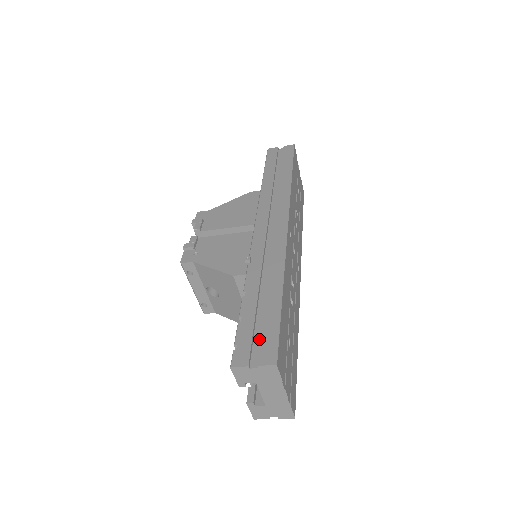
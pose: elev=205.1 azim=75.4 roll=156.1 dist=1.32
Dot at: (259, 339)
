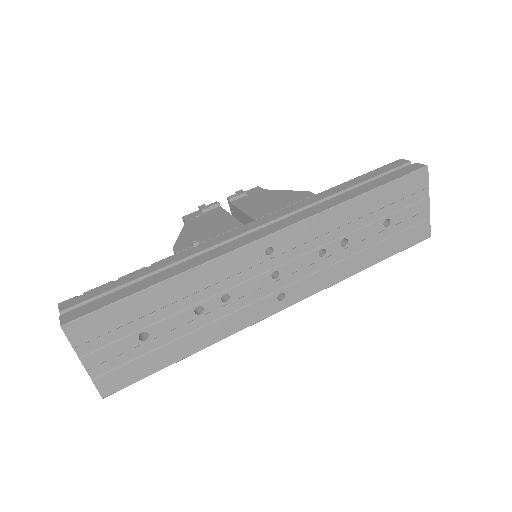
Dot at: (95, 303)
